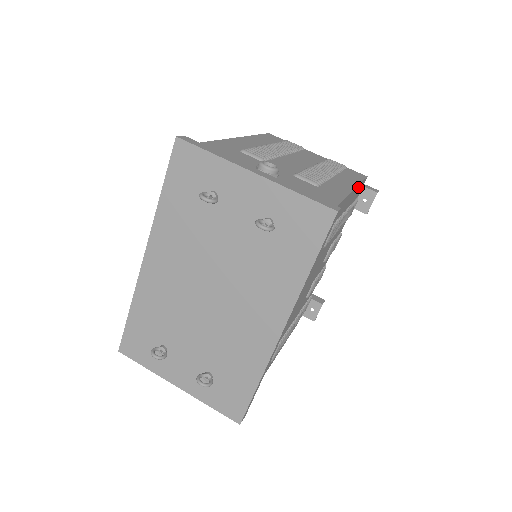
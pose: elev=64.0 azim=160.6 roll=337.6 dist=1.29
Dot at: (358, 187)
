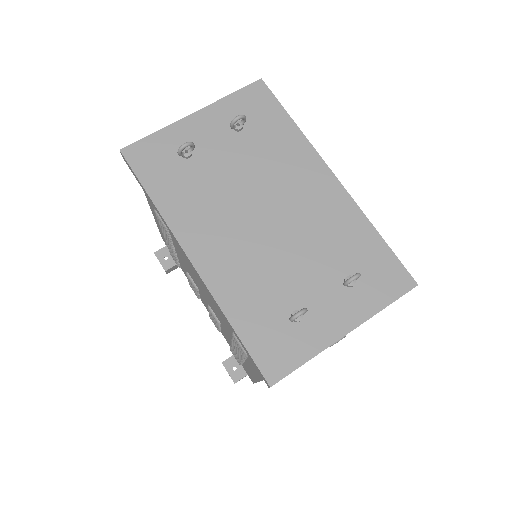
Dot at: occluded
